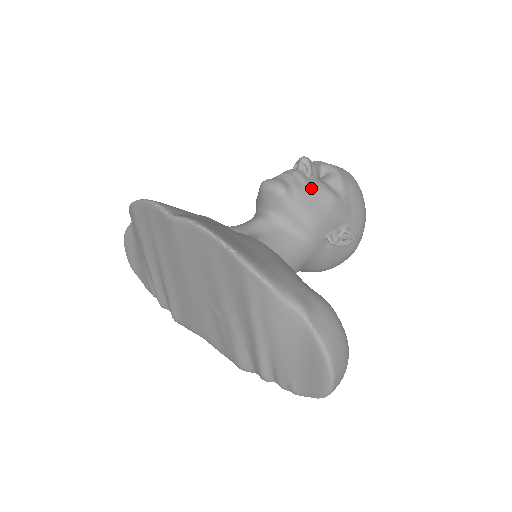
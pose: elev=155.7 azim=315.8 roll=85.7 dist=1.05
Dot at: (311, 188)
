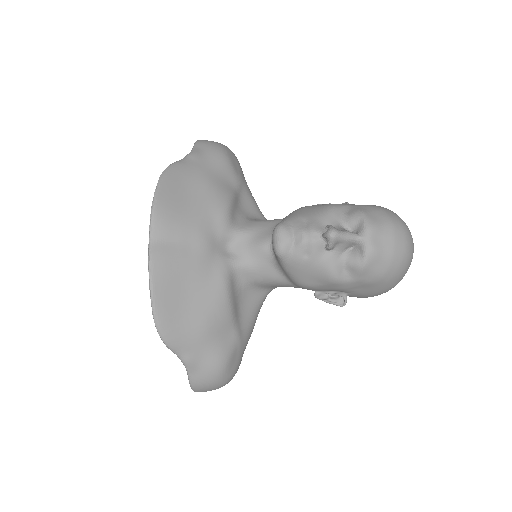
Dot at: (314, 264)
